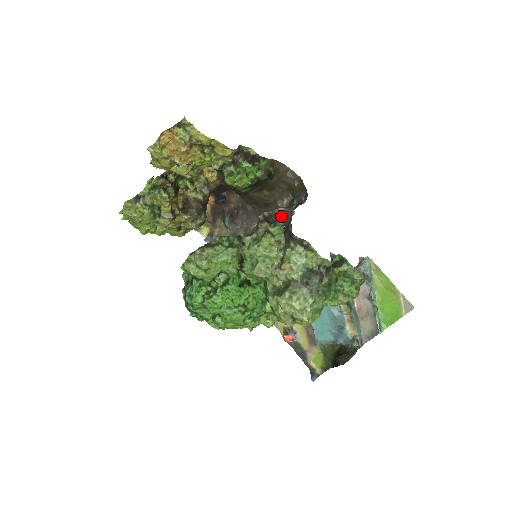
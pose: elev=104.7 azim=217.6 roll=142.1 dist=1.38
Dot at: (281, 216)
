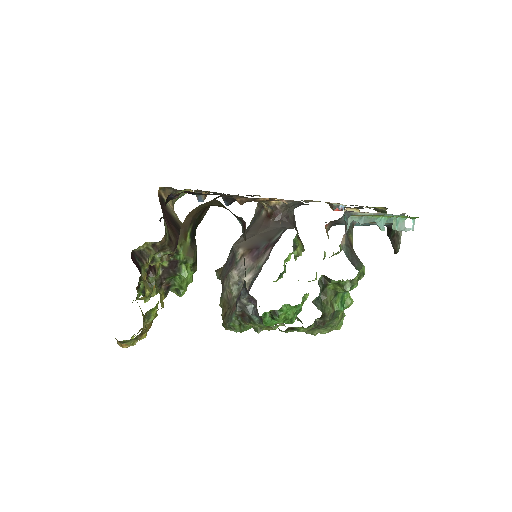
Dot at: (249, 305)
